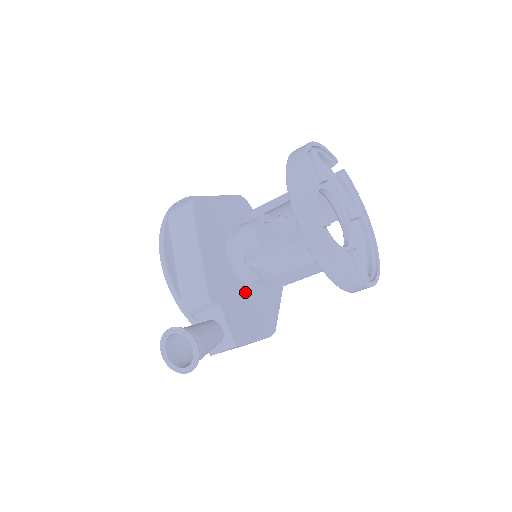
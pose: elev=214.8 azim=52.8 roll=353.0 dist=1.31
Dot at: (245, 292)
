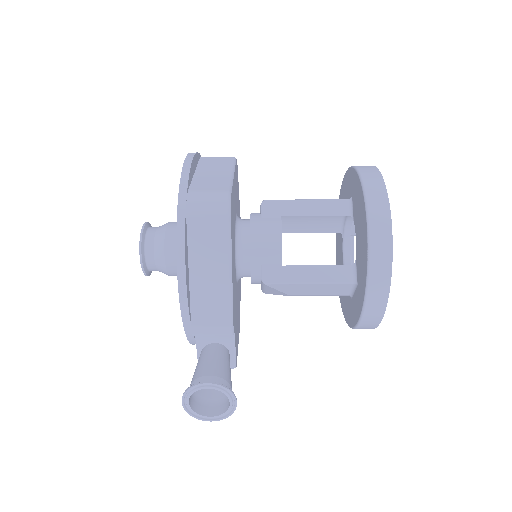
Dot at: (237, 295)
